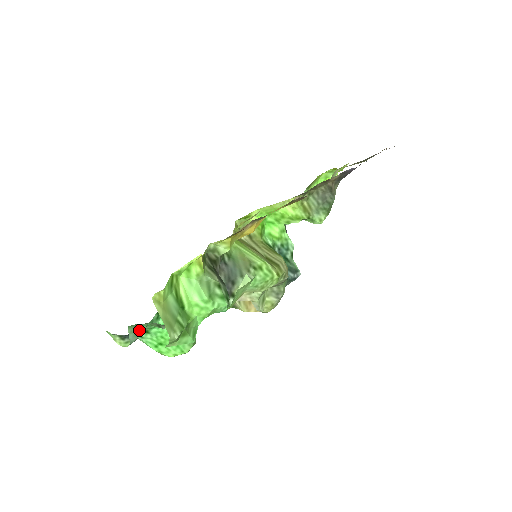
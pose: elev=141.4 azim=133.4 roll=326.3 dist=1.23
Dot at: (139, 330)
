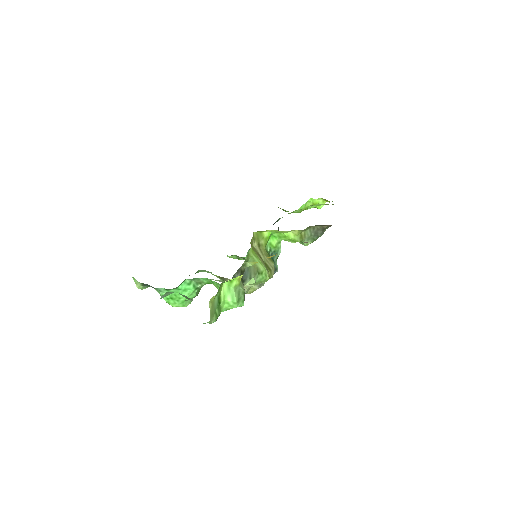
Dot at: (169, 294)
